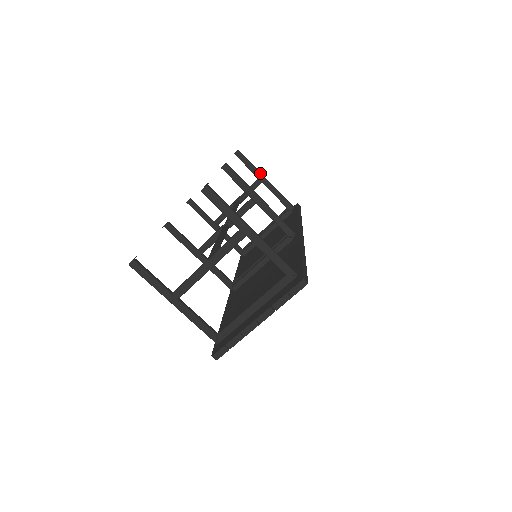
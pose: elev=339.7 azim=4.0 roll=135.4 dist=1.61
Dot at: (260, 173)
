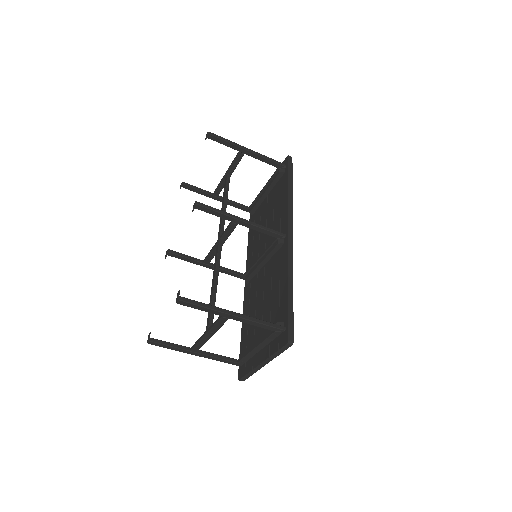
Dot at: (239, 147)
